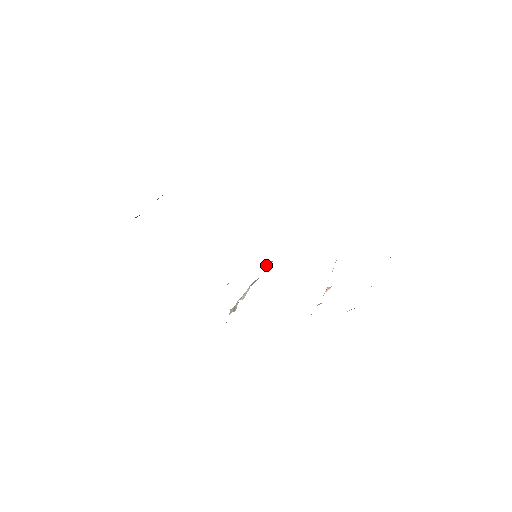
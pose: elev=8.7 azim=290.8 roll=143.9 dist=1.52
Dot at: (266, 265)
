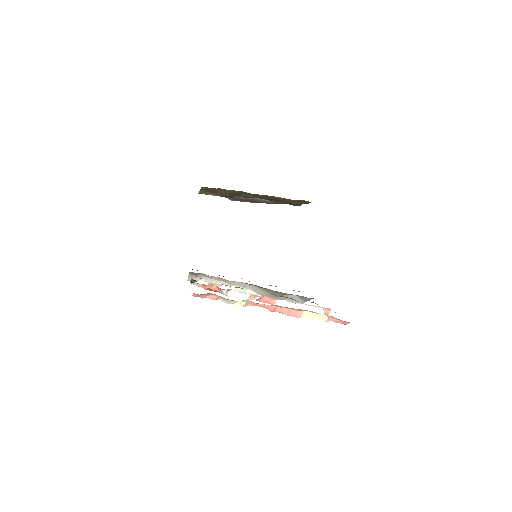
Dot at: (300, 302)
